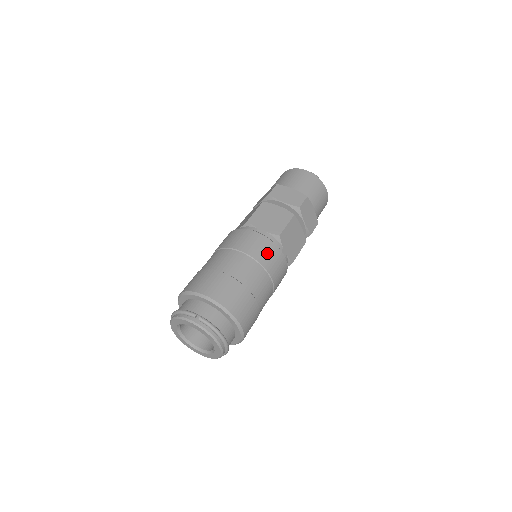
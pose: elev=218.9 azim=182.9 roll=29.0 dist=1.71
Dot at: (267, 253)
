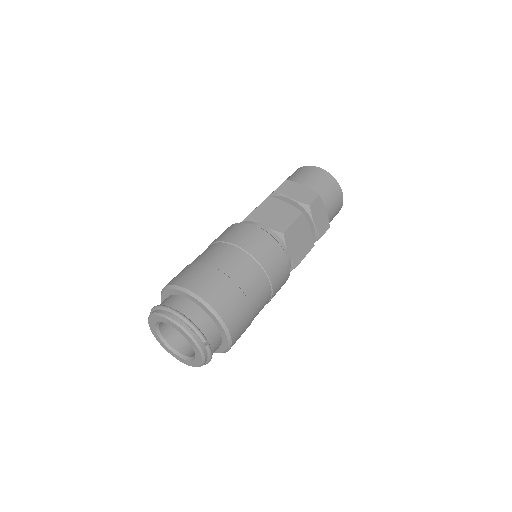
Dot at: (281, 284)
